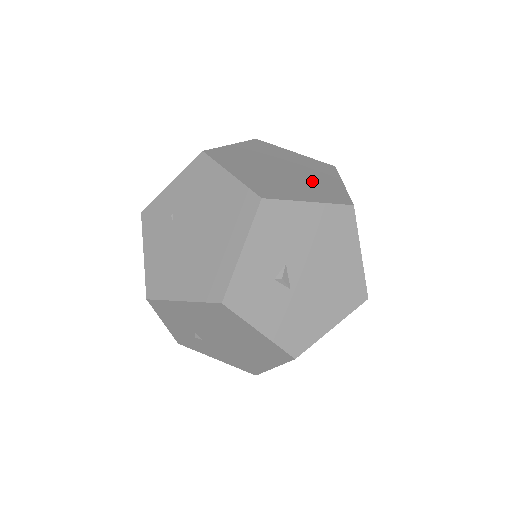
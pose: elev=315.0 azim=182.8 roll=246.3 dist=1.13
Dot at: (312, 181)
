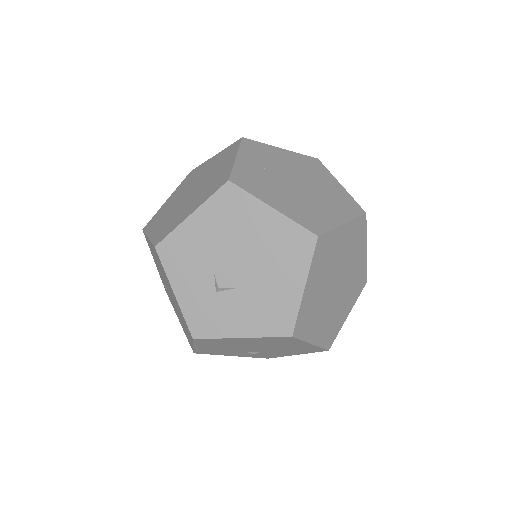
Dot at: (208, 183)
